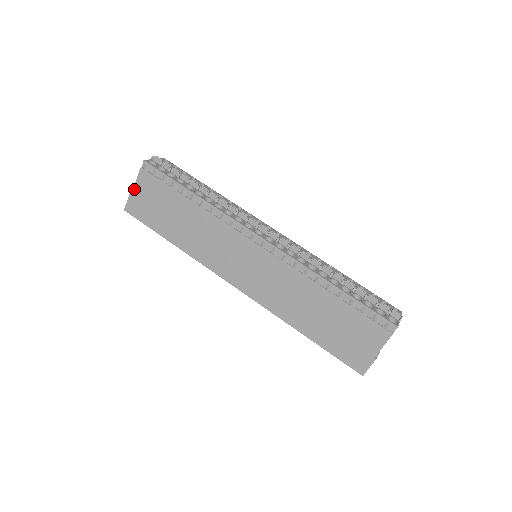
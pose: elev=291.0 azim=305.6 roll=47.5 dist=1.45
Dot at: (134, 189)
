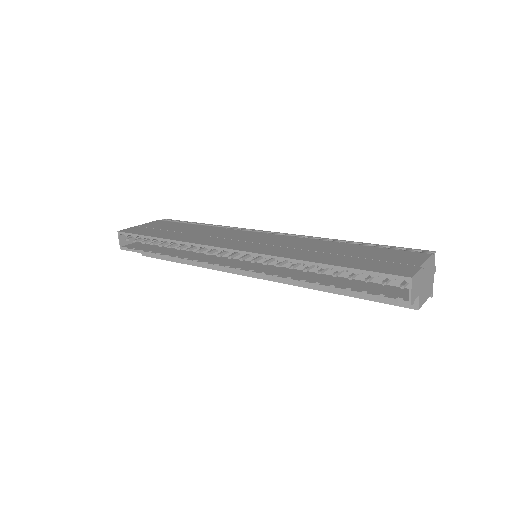
Dot at: (141, 225)
